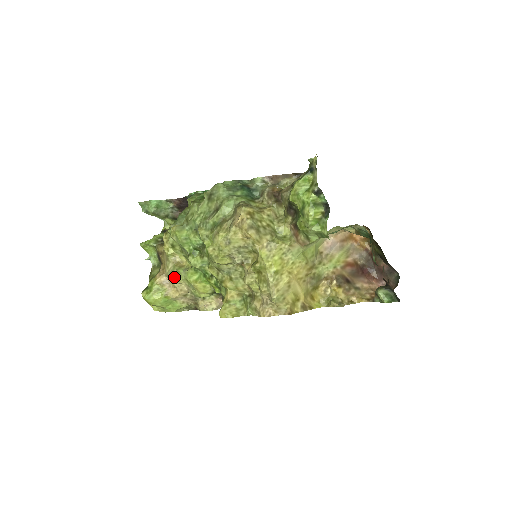
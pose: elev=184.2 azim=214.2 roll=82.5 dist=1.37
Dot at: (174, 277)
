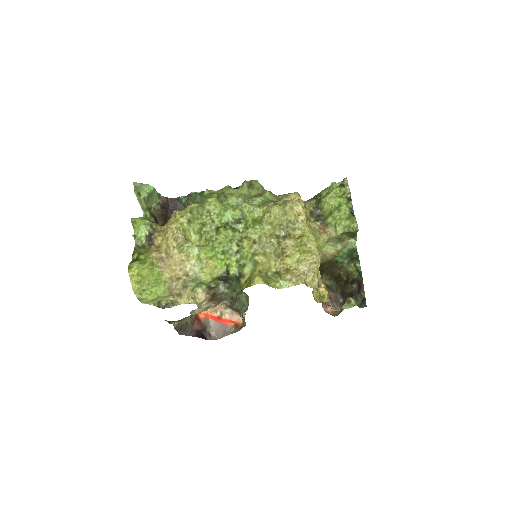
Dot at: (185, 250)
